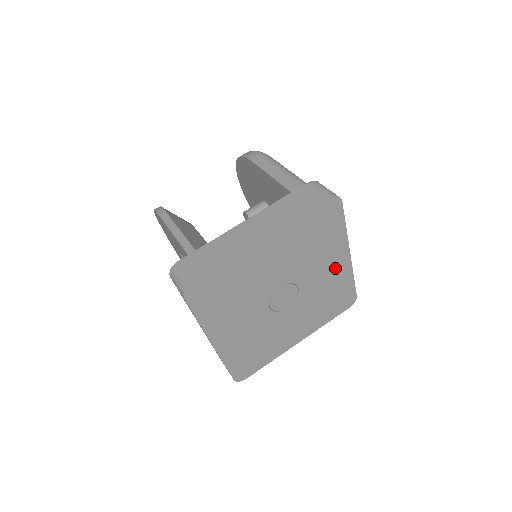
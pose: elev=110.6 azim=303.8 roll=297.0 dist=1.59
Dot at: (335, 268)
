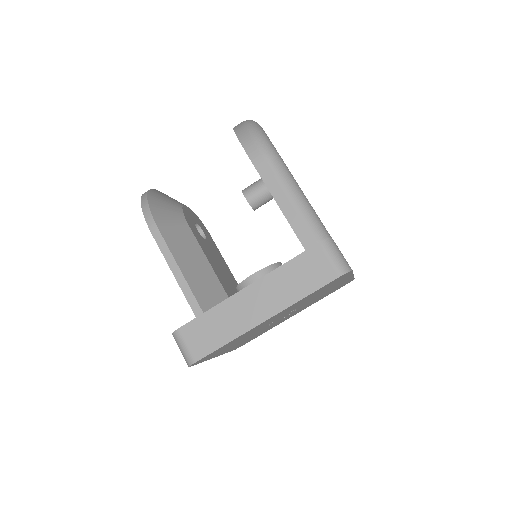
Dot at: occluded
